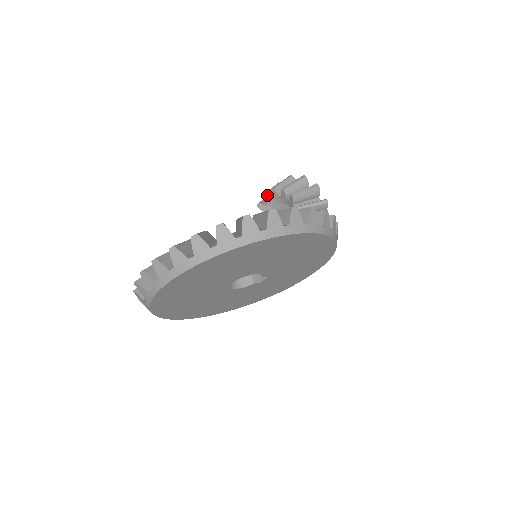
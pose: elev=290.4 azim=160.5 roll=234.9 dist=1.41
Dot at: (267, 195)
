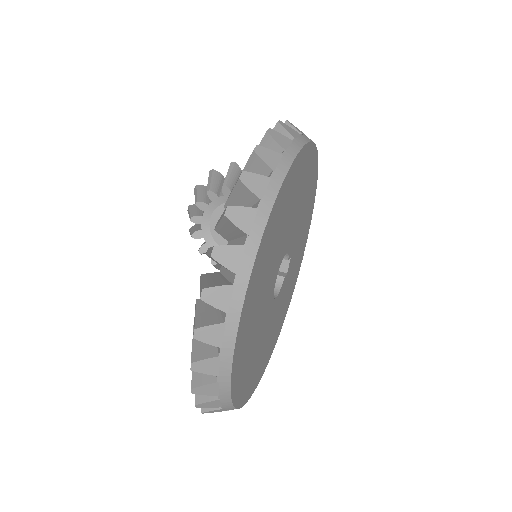
Dot at: (194, 216)
